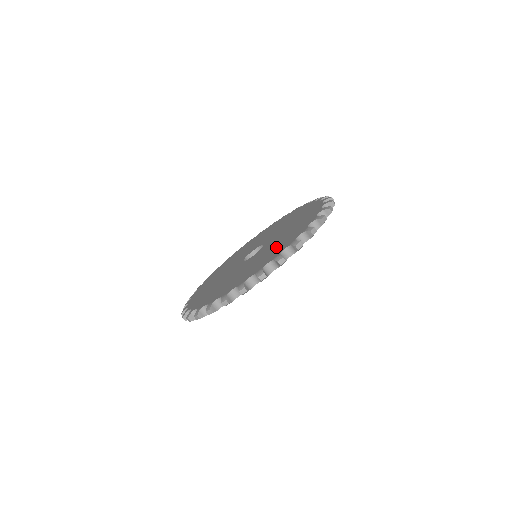
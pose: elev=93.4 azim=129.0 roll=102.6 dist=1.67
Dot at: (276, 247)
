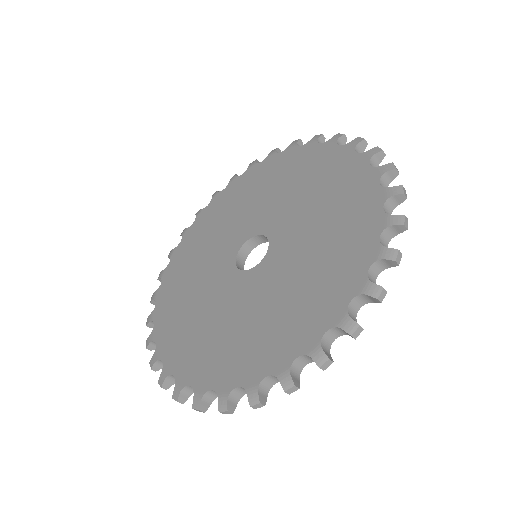
Dot at: (335, 216)
